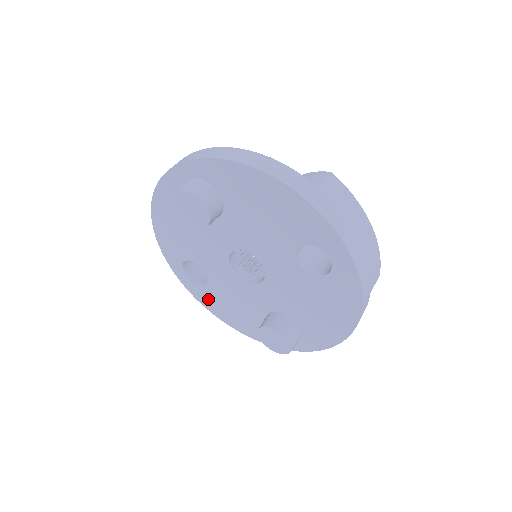
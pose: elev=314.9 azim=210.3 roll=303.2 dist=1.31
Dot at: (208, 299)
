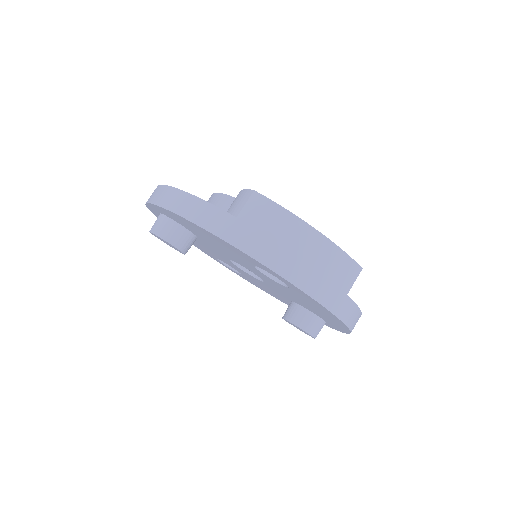
Dot at: occluded
